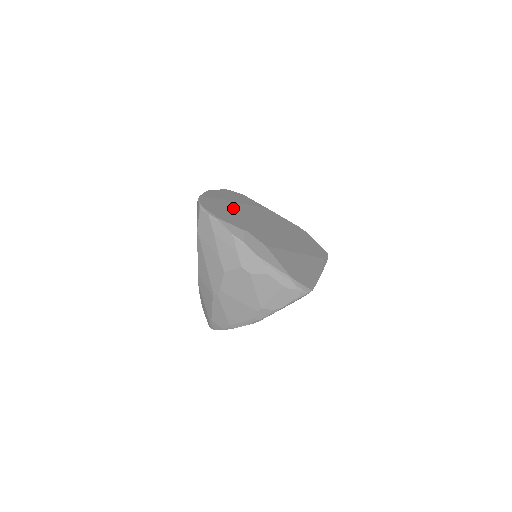
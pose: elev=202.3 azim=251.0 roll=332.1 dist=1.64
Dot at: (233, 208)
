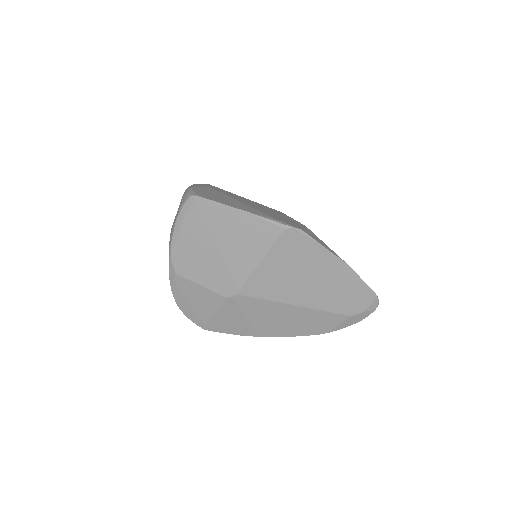
Dot at: occluded
